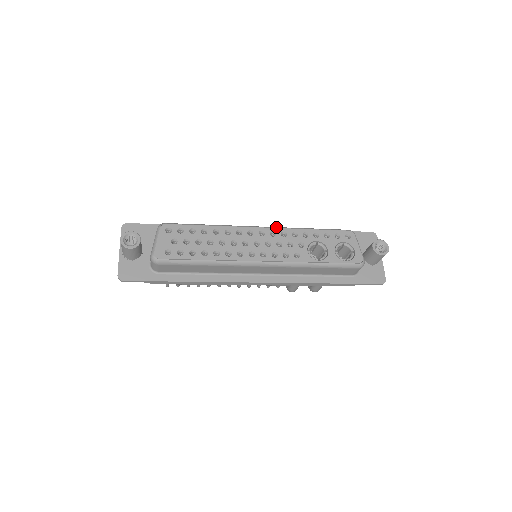
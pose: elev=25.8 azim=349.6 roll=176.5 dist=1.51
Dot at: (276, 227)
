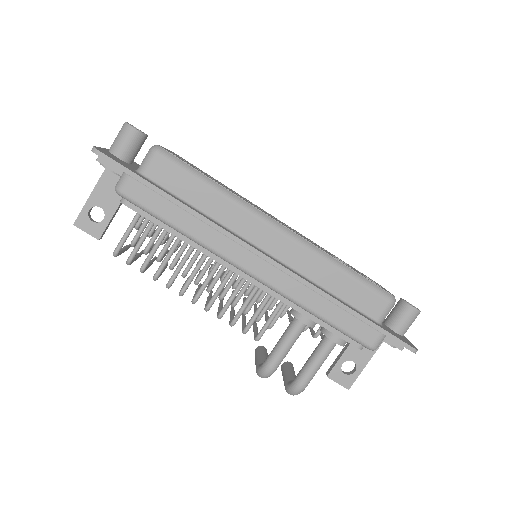
Dot at: occluded
